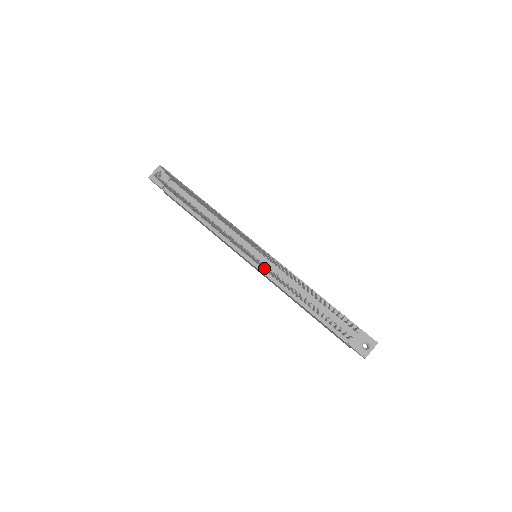
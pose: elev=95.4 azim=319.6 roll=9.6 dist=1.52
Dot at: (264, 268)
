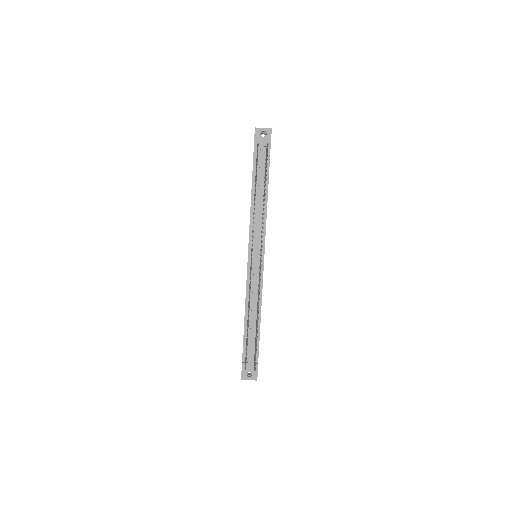
Dot at: occluded
